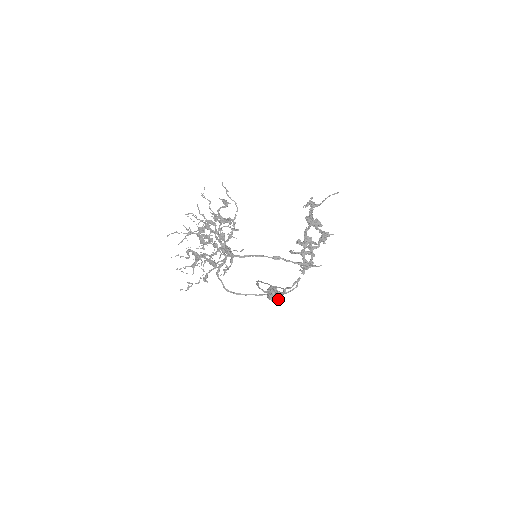
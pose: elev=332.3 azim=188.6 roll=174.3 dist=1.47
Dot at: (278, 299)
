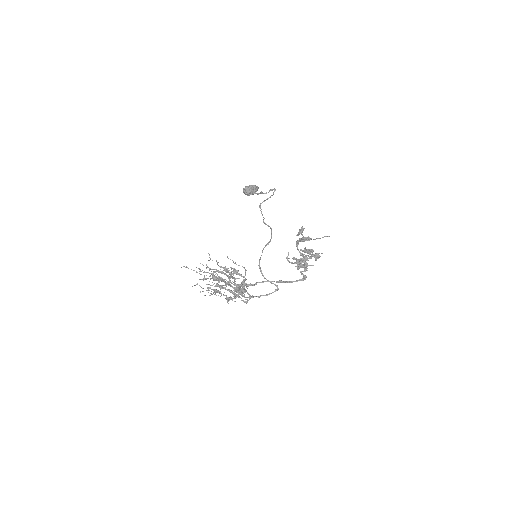
Dot at: occluded
